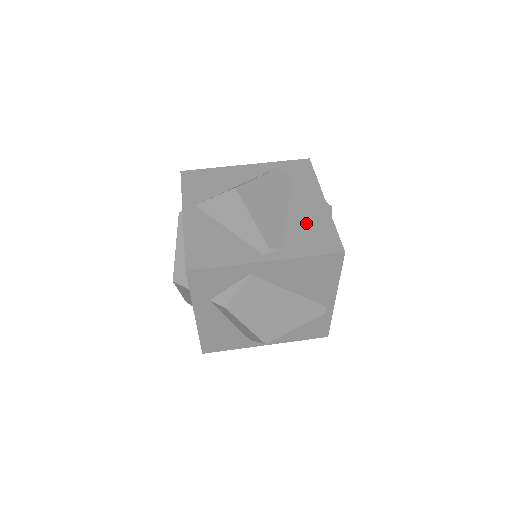
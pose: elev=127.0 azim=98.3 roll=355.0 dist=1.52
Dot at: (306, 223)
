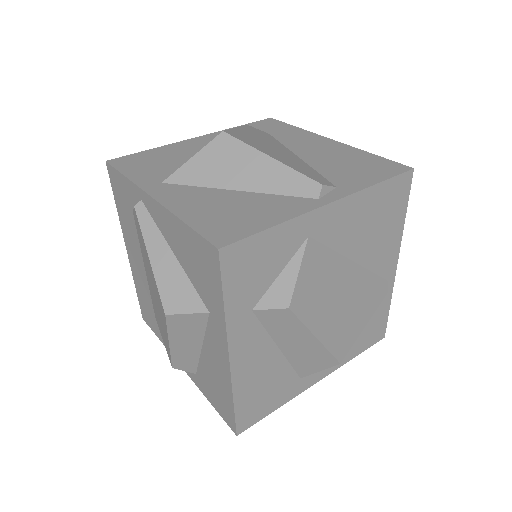
Dot at: (334, 159)
